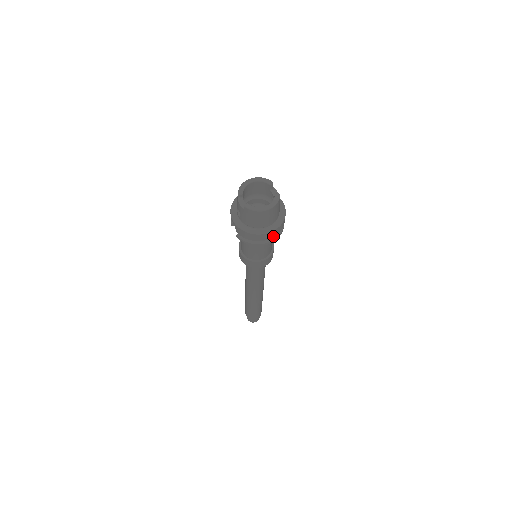
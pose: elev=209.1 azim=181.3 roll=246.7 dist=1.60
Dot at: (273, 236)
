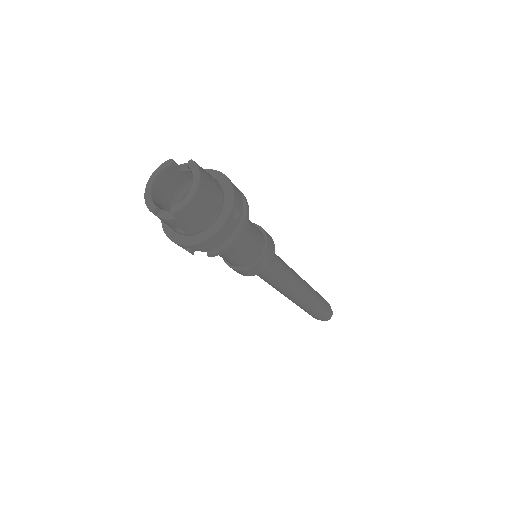
Dot at: (240, 210)
